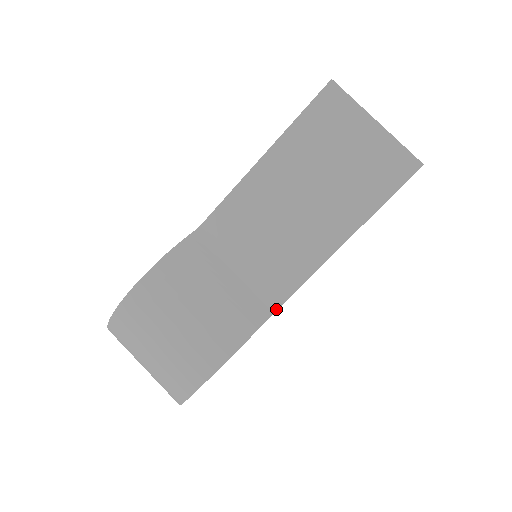
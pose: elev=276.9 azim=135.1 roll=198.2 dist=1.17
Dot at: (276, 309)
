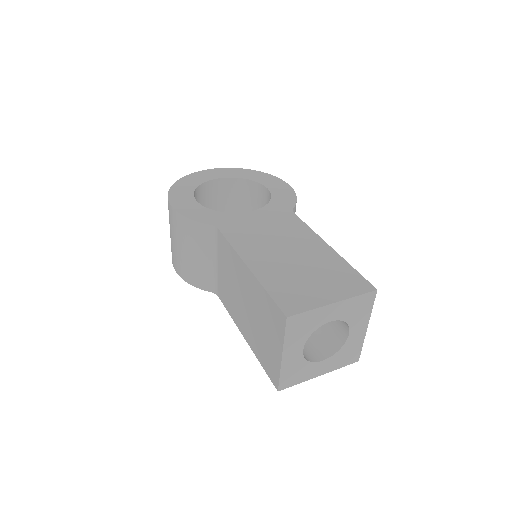
Dot at: (214, 293)
